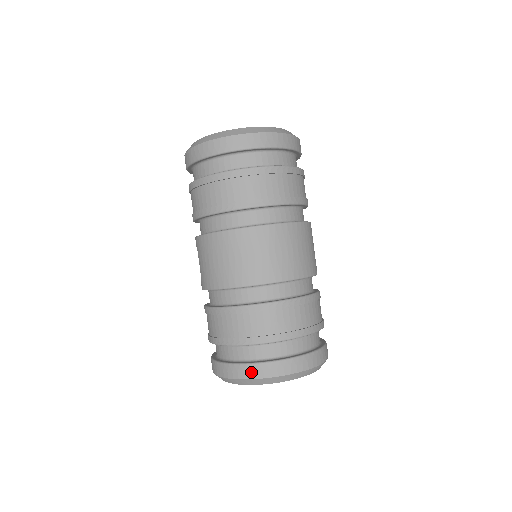
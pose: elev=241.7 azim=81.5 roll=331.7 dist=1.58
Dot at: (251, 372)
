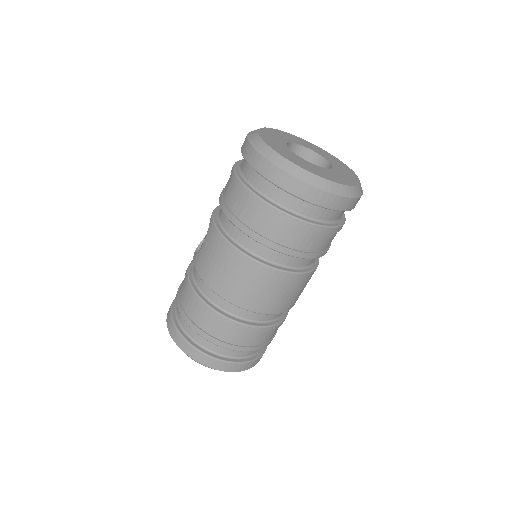
Dot at: (197, 356)
